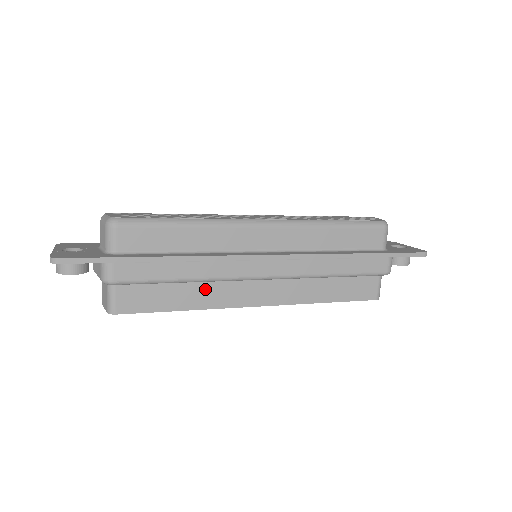
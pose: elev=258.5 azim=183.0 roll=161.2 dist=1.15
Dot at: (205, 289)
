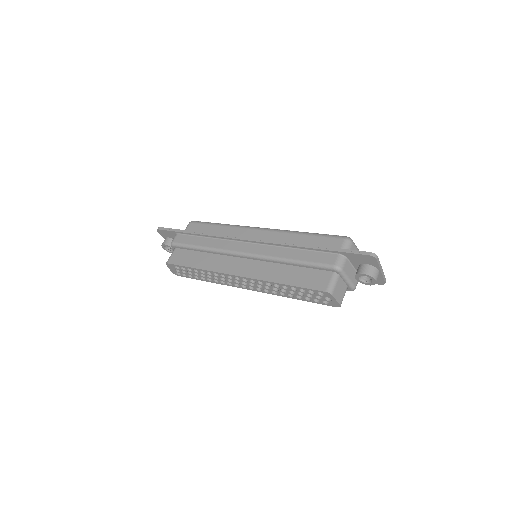
Dot at: (213, 259)
